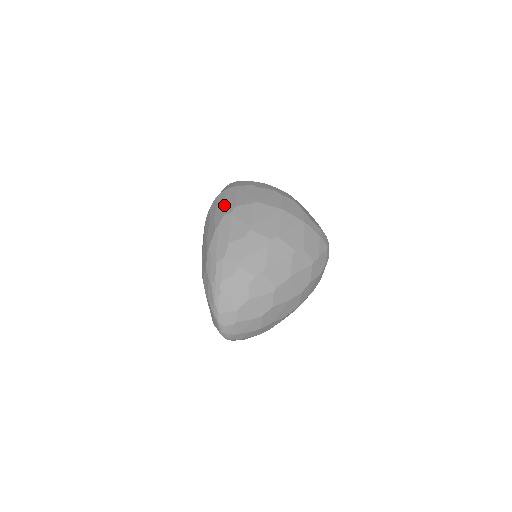
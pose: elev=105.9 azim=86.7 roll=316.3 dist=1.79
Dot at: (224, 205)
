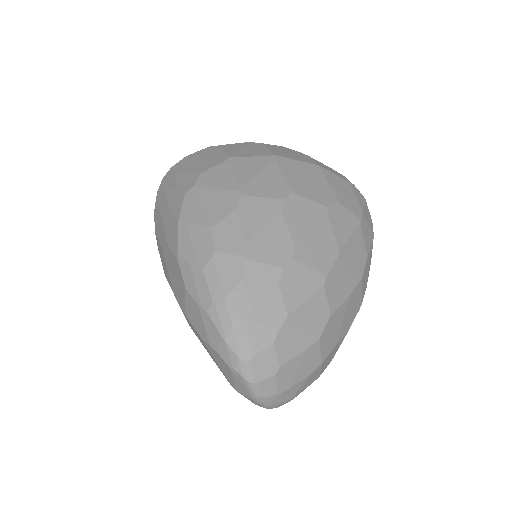
Dot at: (178, 183)
